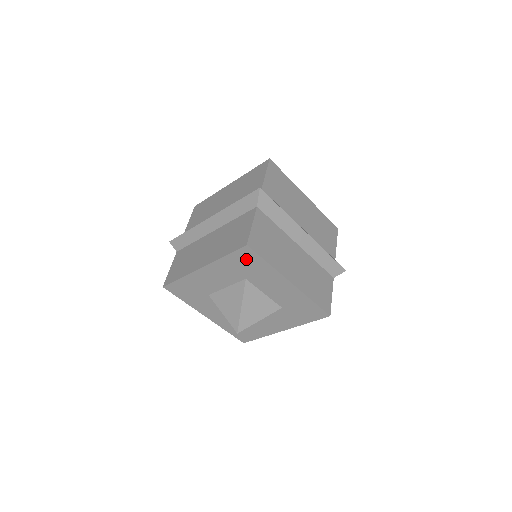
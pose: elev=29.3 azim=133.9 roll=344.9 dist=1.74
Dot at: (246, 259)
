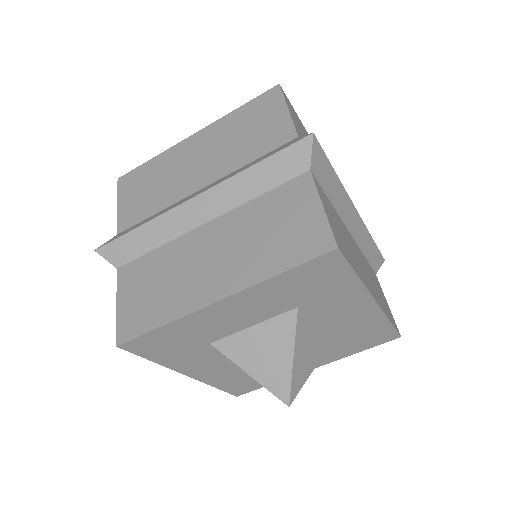
Dot at: (319, 274)
